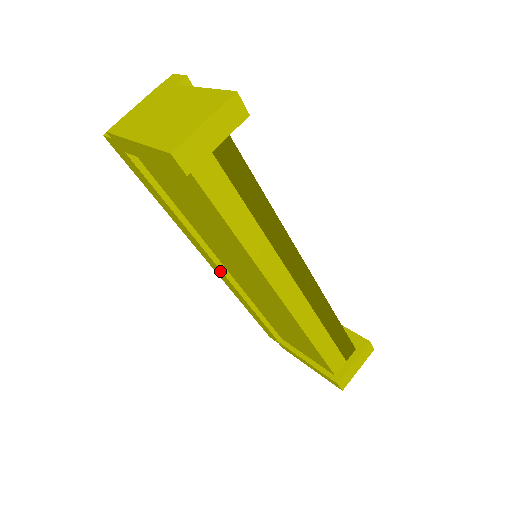
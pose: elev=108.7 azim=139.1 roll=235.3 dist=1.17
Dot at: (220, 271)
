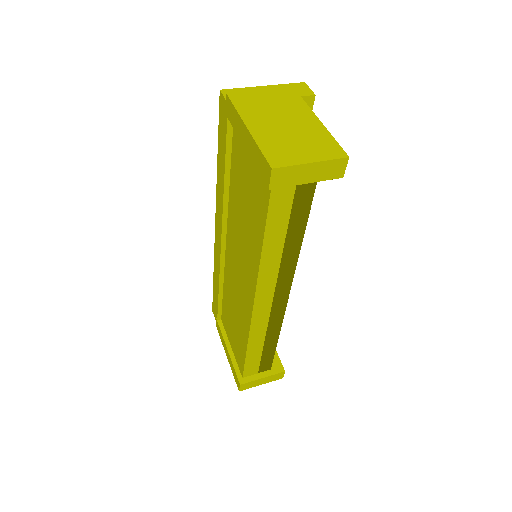
Dot at: (220, 244)
